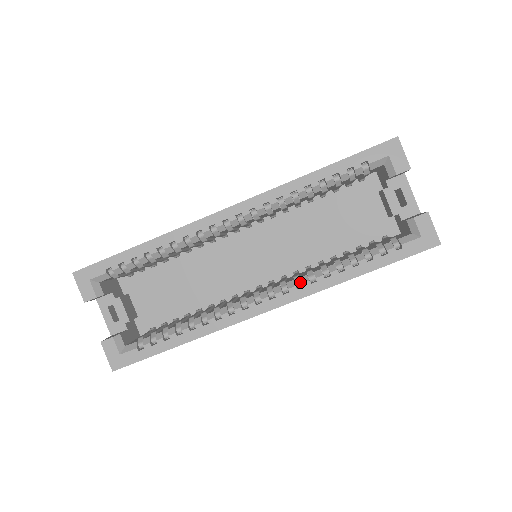
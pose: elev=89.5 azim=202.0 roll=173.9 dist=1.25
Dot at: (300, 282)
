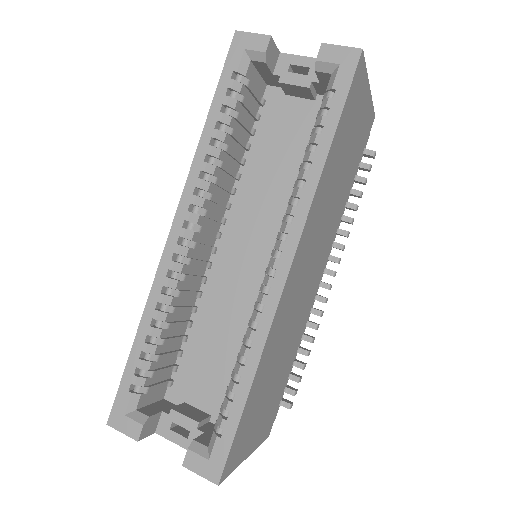
Dot at: (289, 216)
